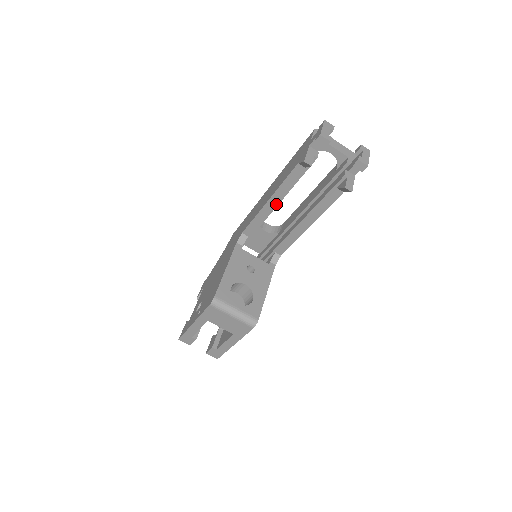
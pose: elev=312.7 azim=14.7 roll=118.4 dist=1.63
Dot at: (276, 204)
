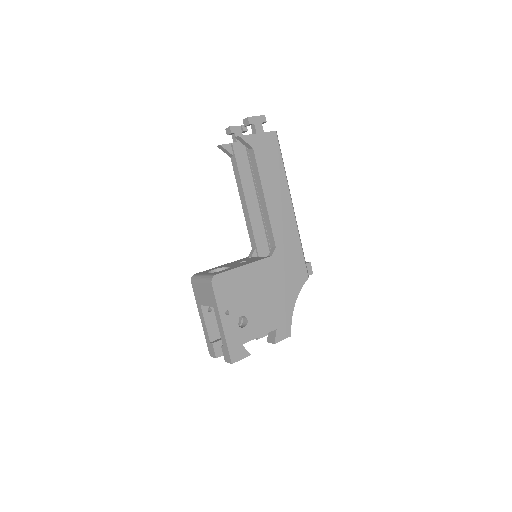
Dot at: (245, 200)
